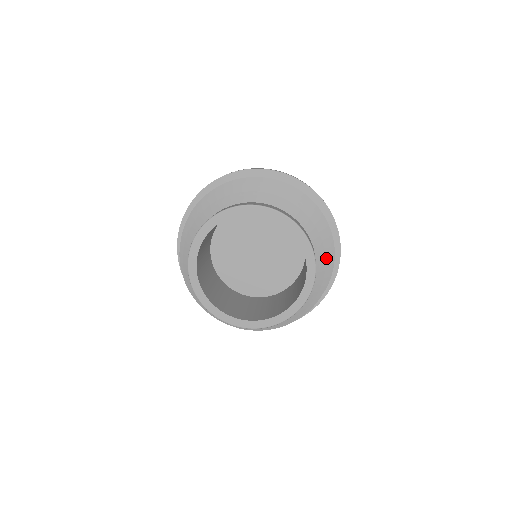
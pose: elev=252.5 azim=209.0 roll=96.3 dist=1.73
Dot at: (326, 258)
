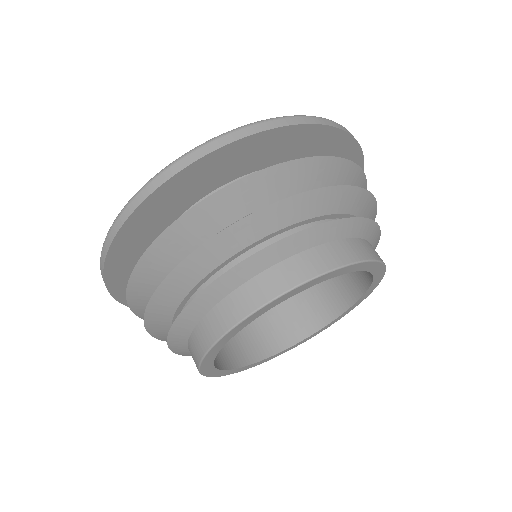
Dot at: (337, 199)
